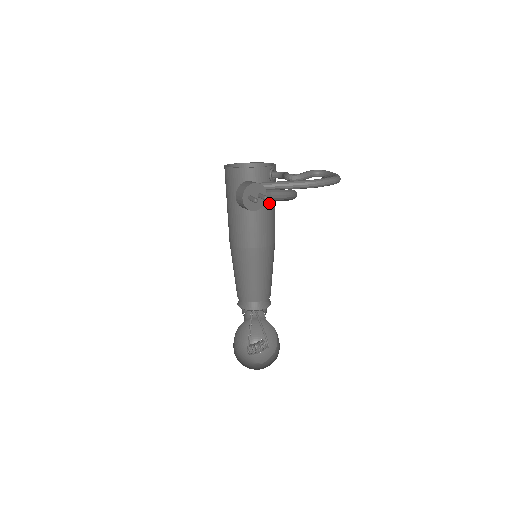
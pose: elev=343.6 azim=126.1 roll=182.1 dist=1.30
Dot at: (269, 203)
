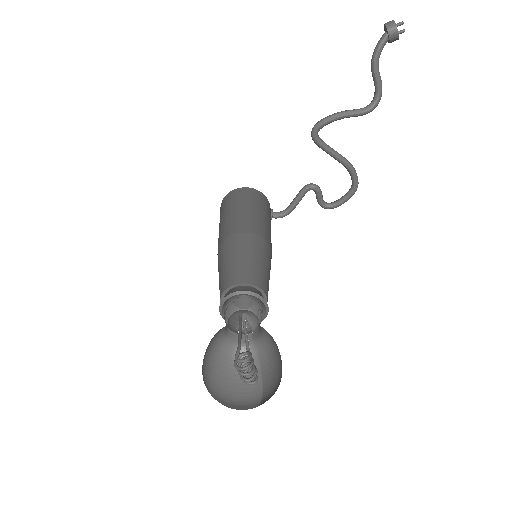
Dot at: (270, 225)
